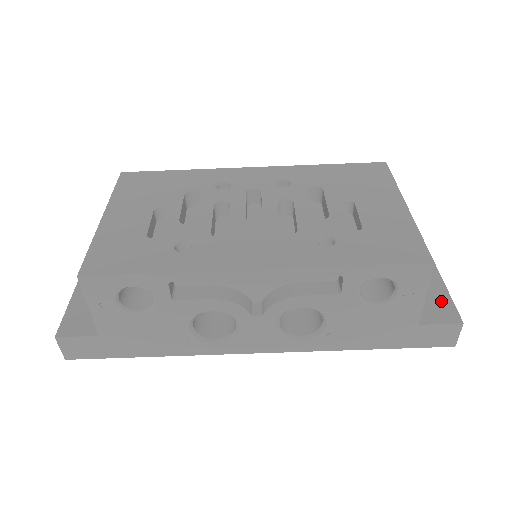
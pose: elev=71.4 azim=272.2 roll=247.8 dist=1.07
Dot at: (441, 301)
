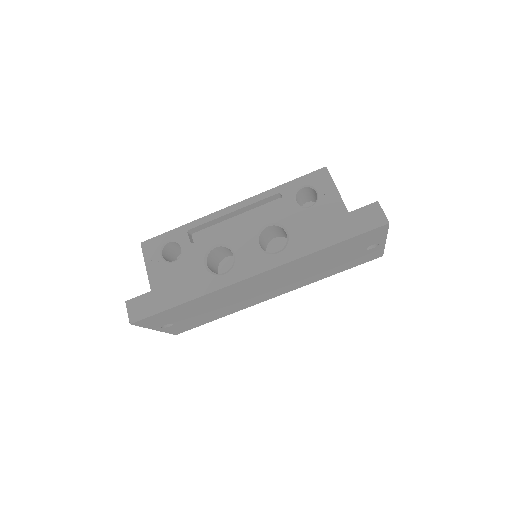
Dot at: occluded
